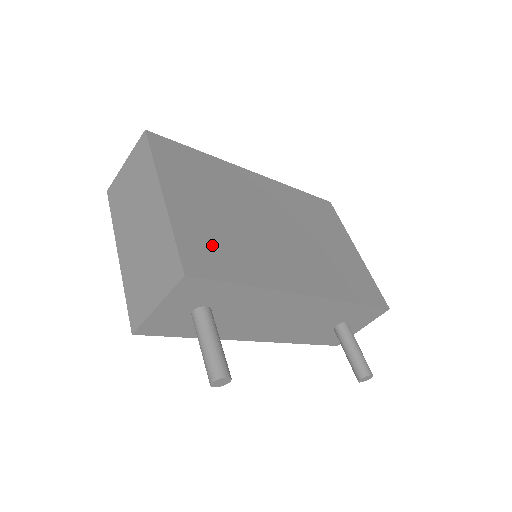
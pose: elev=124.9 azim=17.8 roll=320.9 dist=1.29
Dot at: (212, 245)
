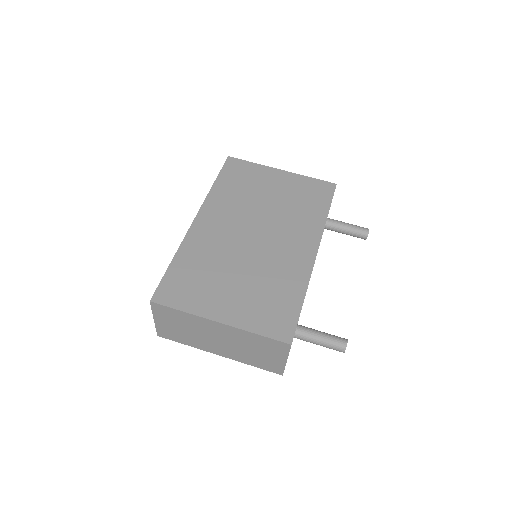
Dot at: (268, 308)
